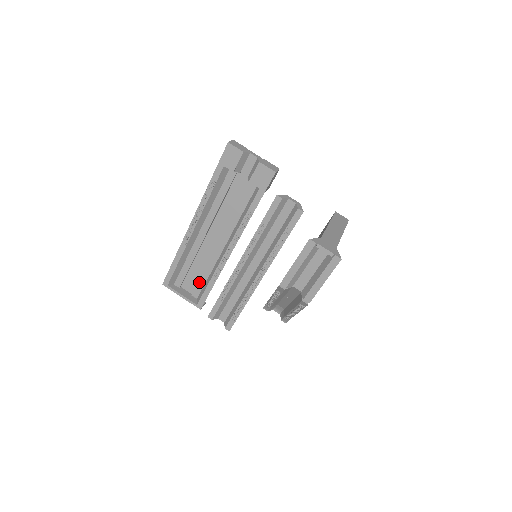
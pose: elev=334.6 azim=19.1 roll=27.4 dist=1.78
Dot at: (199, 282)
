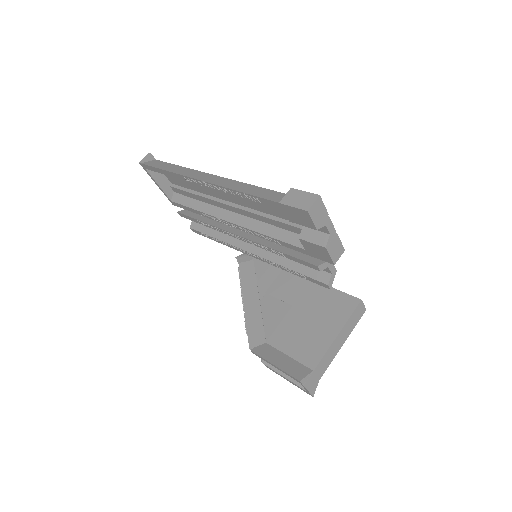
Dot at: (184, 191)
